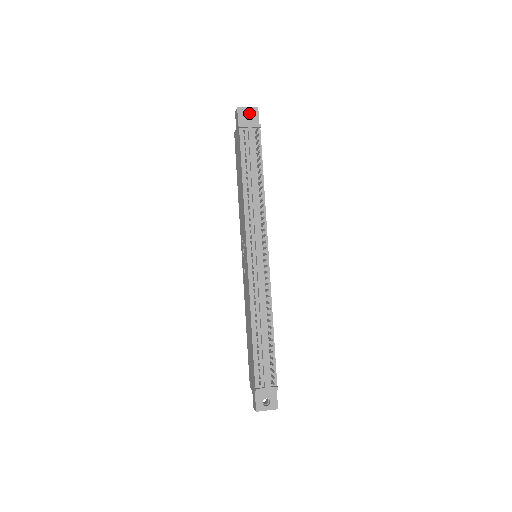
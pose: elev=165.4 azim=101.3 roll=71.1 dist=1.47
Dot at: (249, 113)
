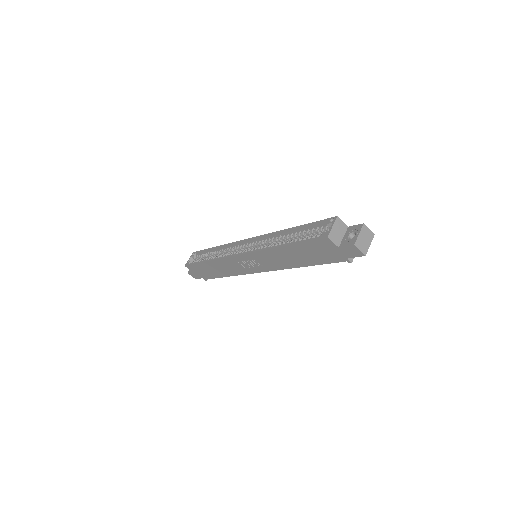
Dot at: occluded
